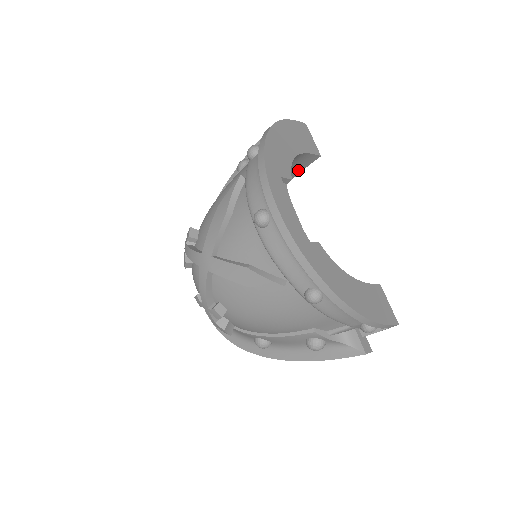
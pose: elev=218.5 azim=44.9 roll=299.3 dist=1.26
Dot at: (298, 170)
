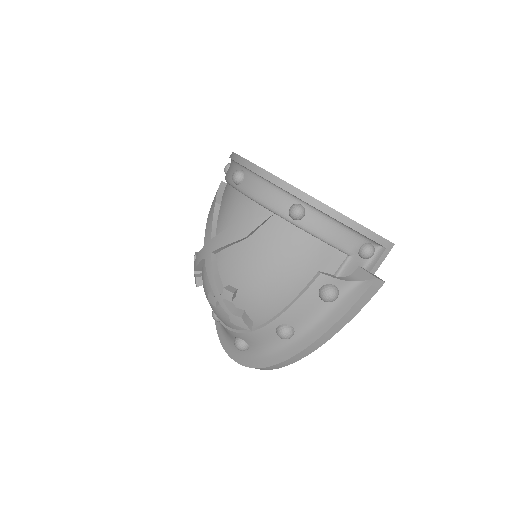
Dot at: occluded
